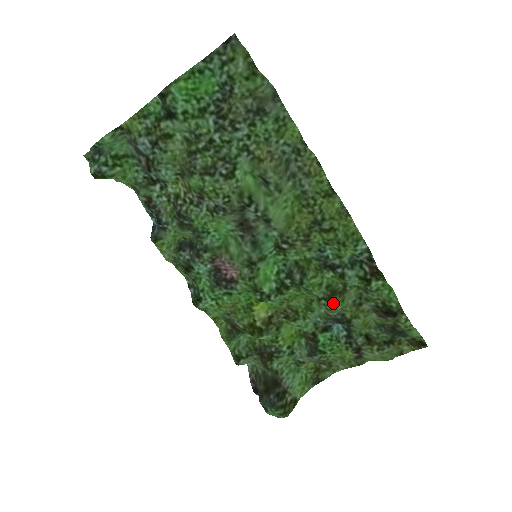
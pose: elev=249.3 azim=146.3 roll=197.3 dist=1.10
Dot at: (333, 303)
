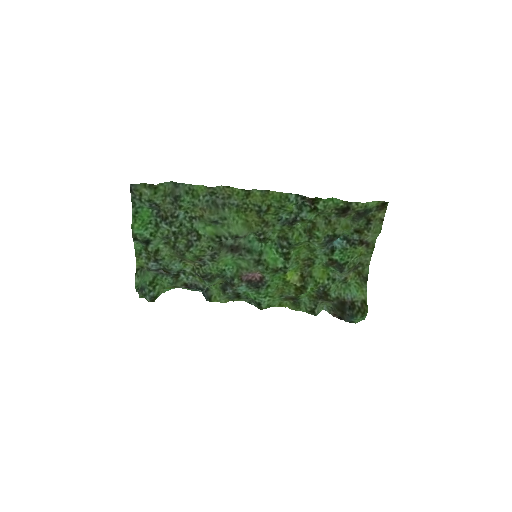
Dot at: (315, 236)
